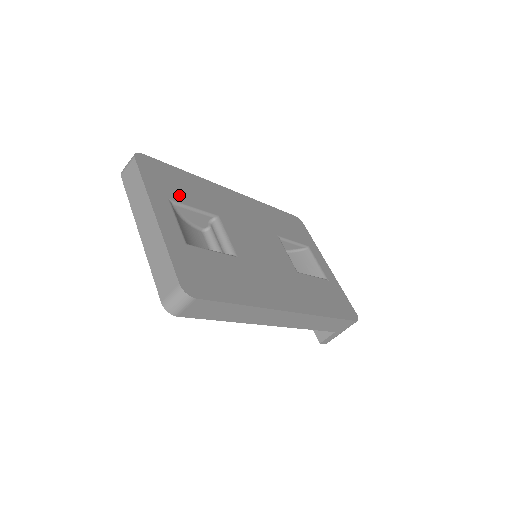
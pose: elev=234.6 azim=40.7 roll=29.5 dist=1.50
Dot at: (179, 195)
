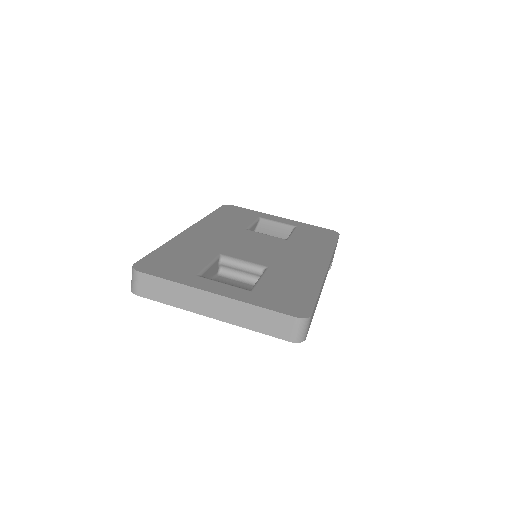
Dot at: (192, 266)
